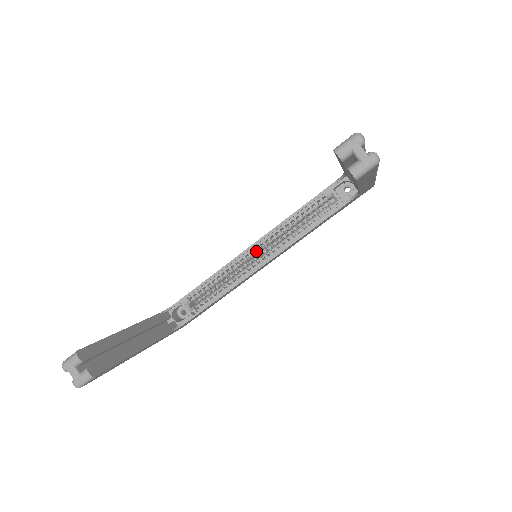
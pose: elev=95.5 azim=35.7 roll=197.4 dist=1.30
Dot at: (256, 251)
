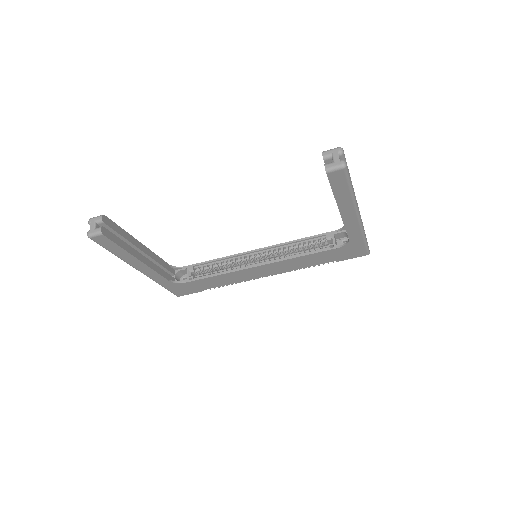
Dot at: (259, 255)
